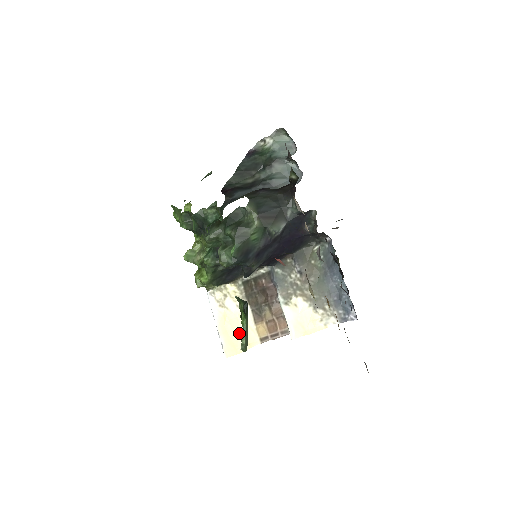
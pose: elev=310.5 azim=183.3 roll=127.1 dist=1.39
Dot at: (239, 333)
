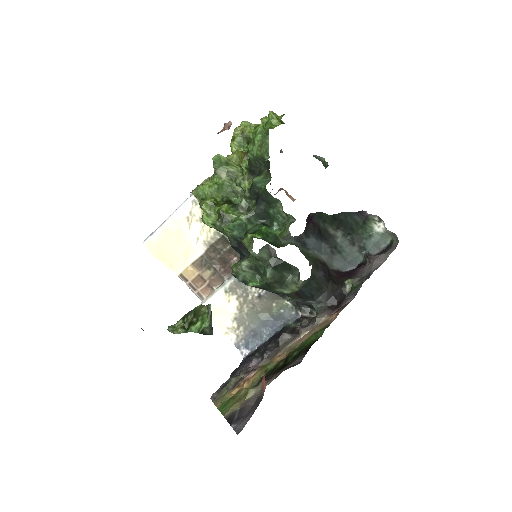
Dot at: (174, 250)
